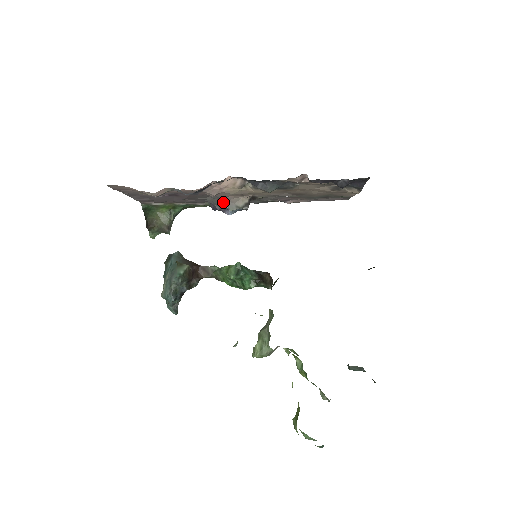
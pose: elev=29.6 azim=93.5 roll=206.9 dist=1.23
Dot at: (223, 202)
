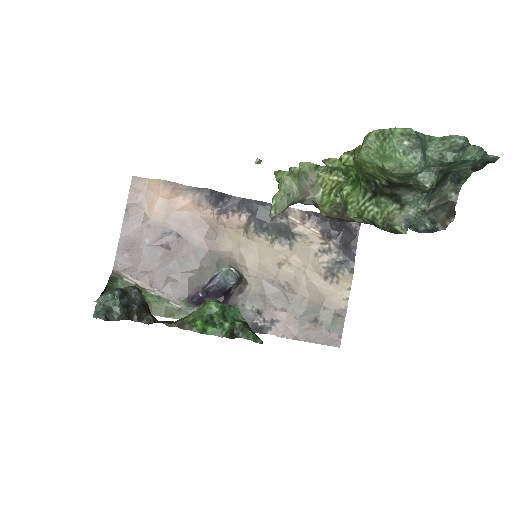
Dot at: (213, 269)
